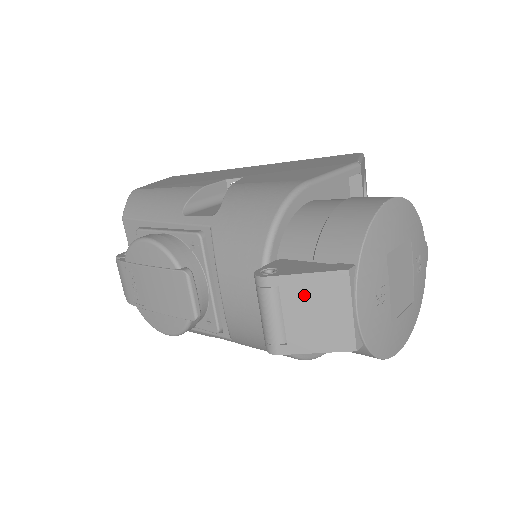
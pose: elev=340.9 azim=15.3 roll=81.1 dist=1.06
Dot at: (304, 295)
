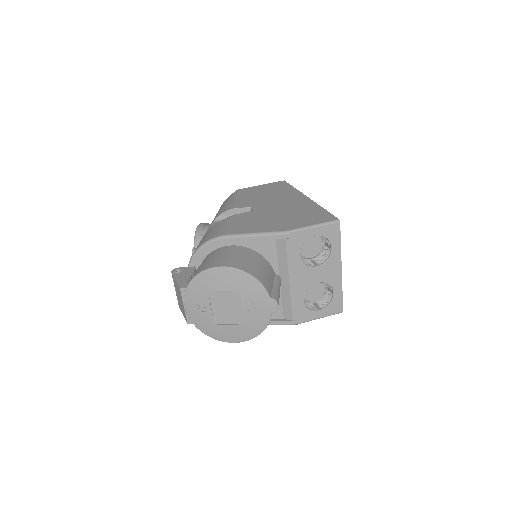
Dot at: (177, 288)
